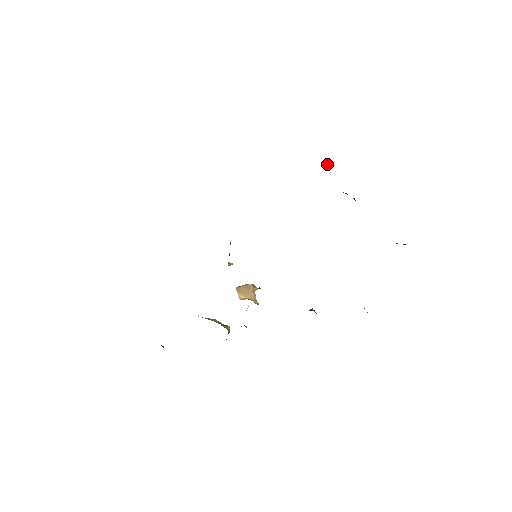
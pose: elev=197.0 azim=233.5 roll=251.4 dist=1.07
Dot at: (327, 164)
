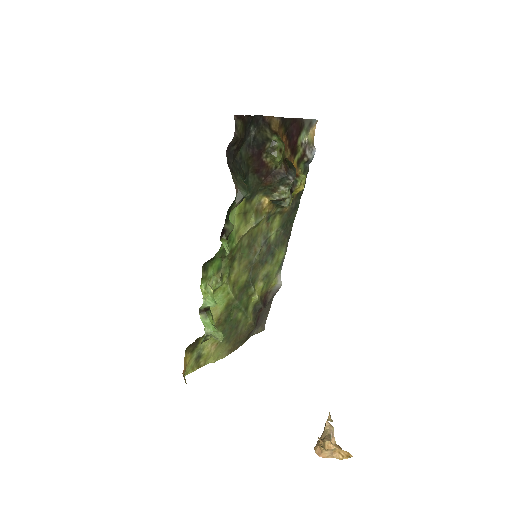
Dot at: (300, 173)
